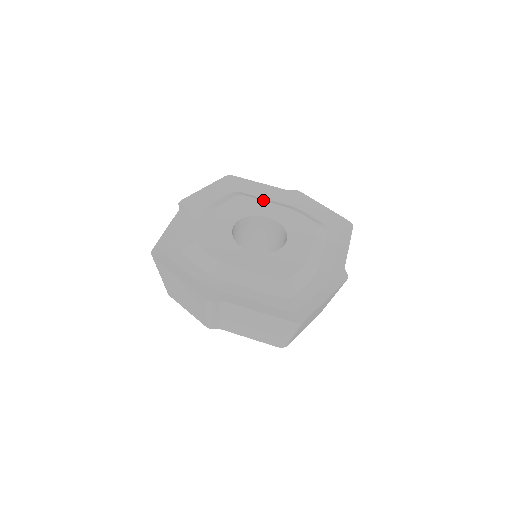
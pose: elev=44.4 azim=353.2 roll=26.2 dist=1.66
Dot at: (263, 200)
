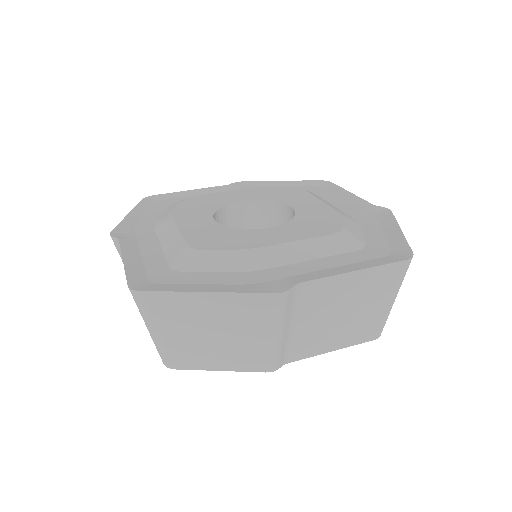
Dot at: (318, 198)
